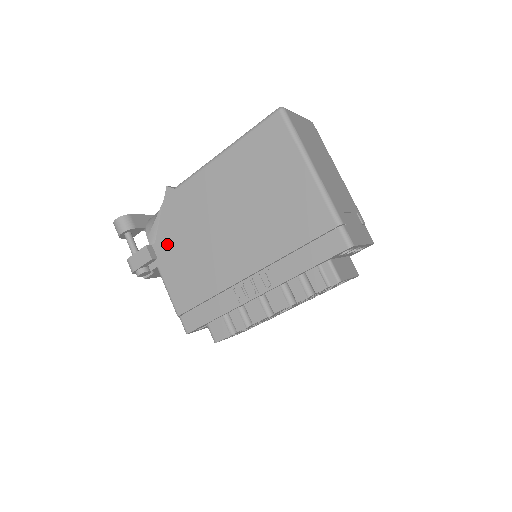
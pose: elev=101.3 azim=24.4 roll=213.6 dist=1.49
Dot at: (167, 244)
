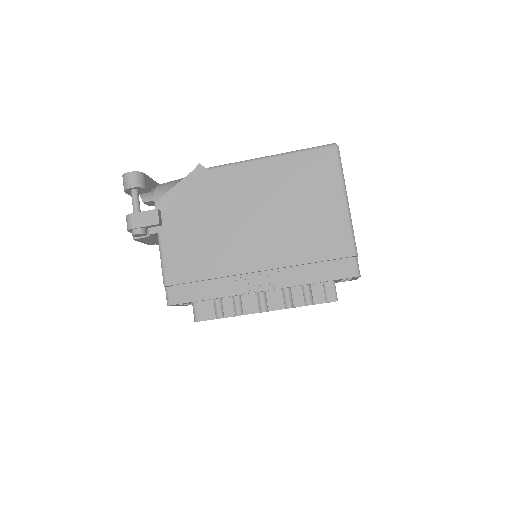
Dot at: (179, 215)
